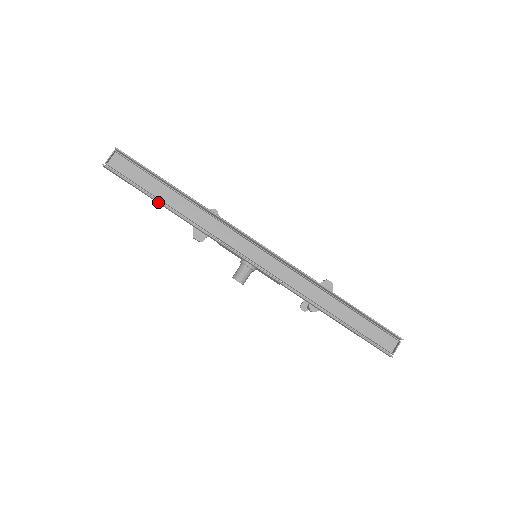
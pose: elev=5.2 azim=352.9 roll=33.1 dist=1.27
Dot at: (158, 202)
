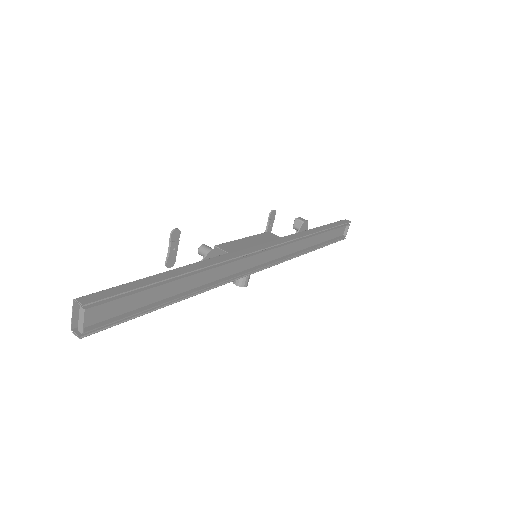
Dot at: (165, 305)
